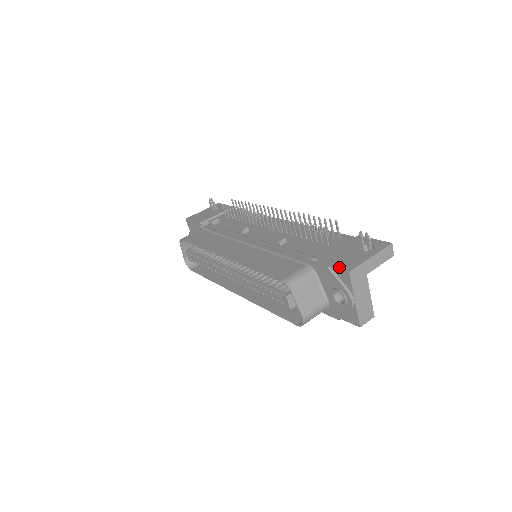
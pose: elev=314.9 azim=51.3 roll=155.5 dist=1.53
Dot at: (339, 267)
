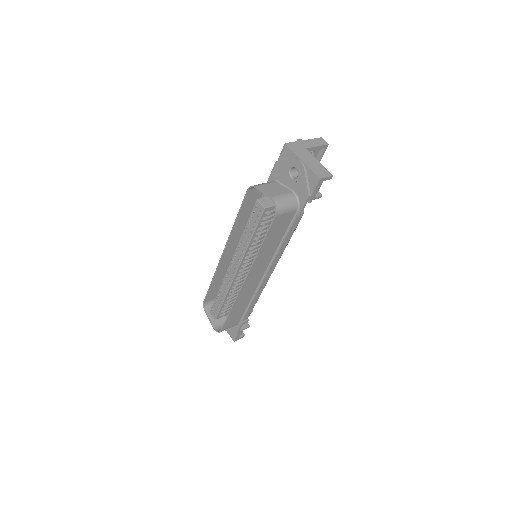
Dot at: (281, 153)
